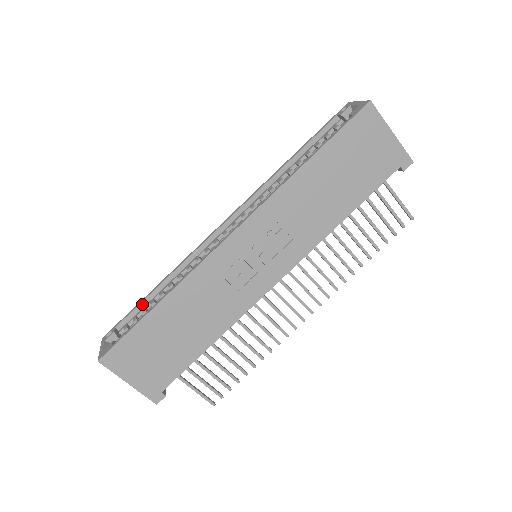
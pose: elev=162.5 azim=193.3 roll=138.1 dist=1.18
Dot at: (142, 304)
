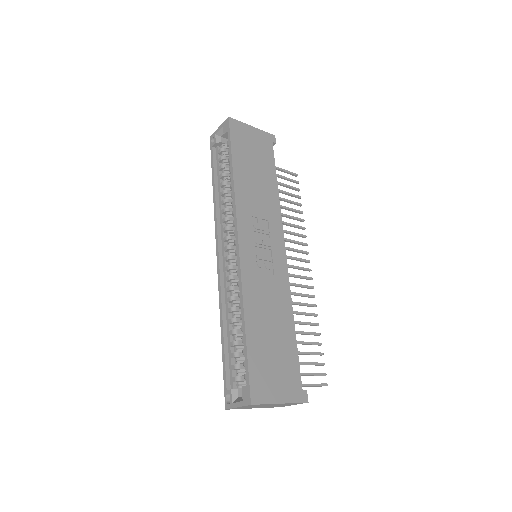
Dot at: (226, 355)
